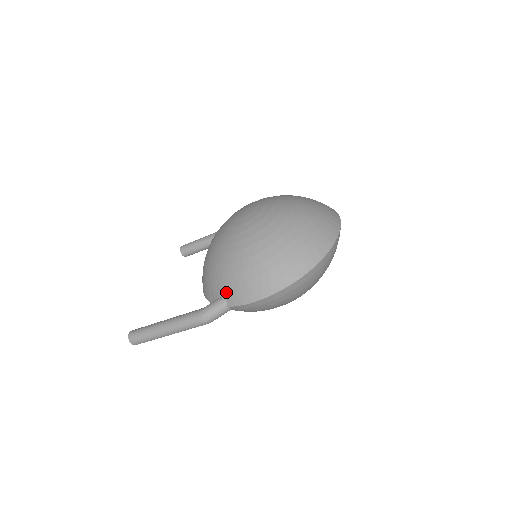
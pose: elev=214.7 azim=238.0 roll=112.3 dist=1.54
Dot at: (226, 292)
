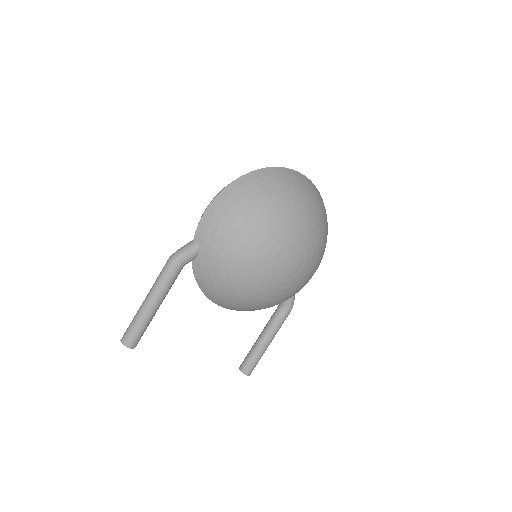
Dot at: occluded
